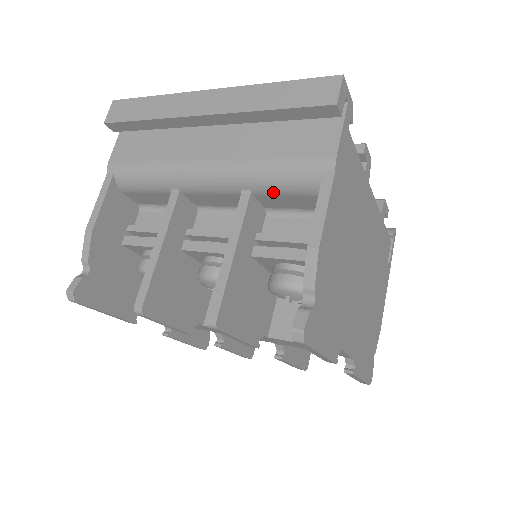
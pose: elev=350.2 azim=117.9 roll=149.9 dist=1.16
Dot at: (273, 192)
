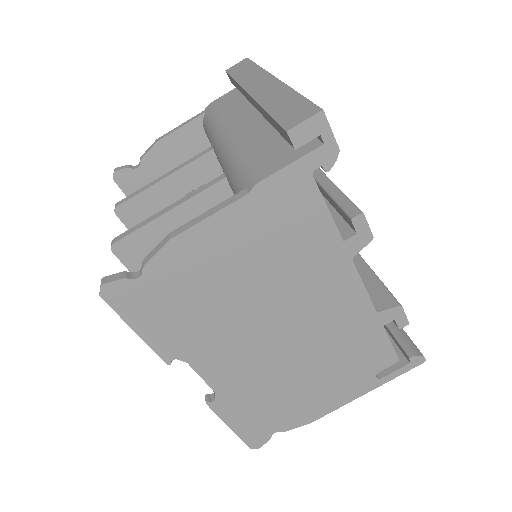
Dot at: (231, 187)
